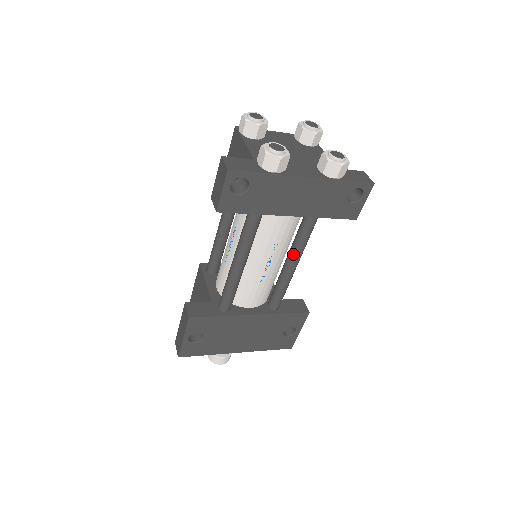
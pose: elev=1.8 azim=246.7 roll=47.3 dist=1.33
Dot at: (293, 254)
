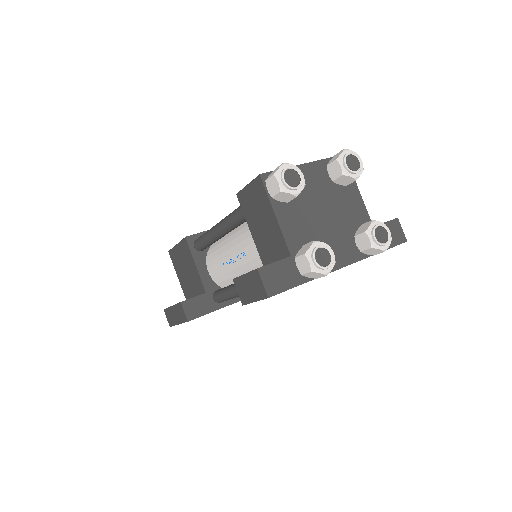
Dot at: occluded
